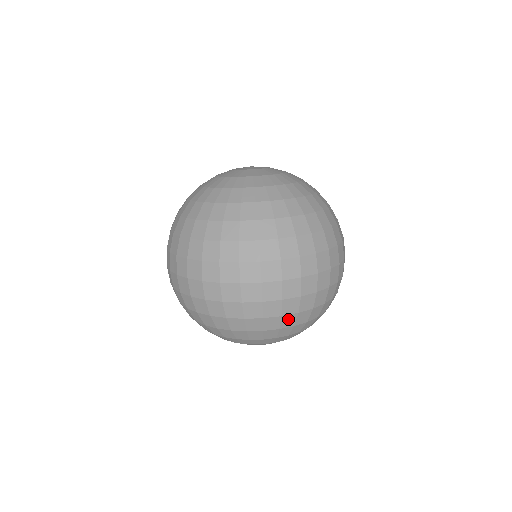
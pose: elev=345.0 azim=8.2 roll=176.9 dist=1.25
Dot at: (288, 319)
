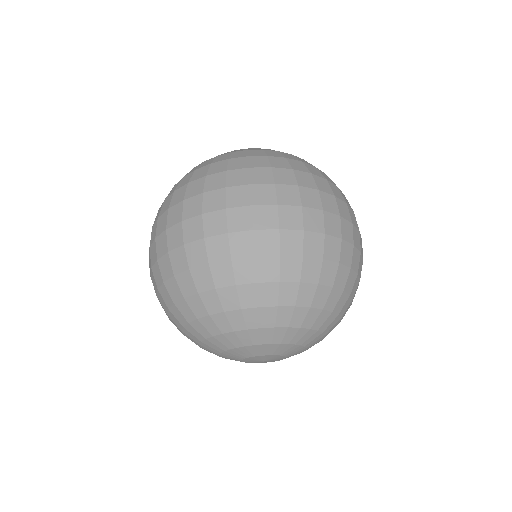
Dot at: (290, 265)
